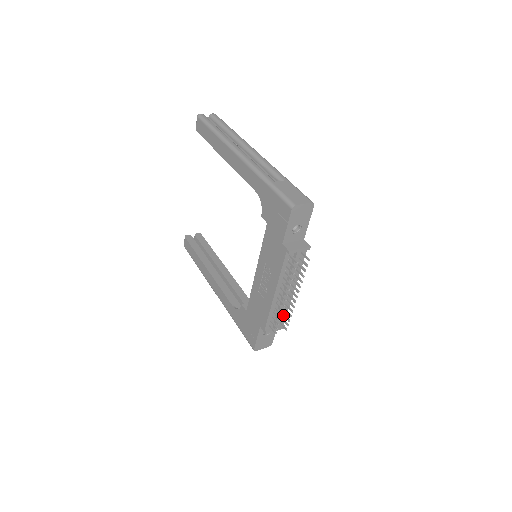
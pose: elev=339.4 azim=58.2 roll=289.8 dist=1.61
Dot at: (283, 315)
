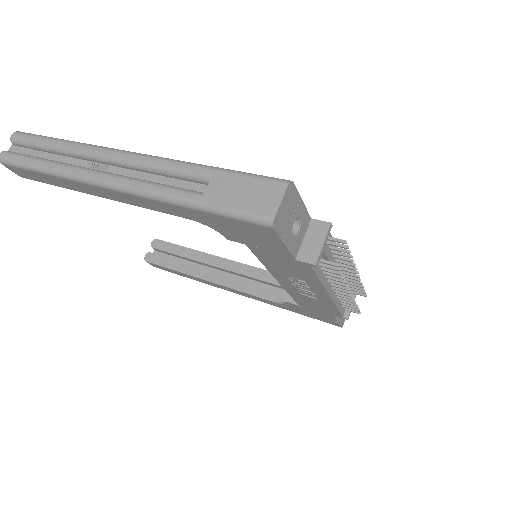
Dot at: occluded
